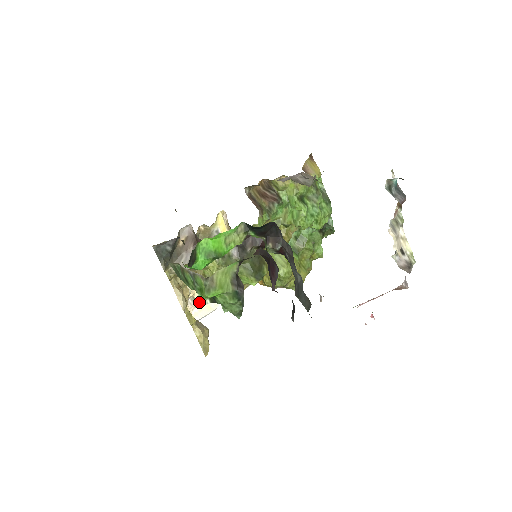
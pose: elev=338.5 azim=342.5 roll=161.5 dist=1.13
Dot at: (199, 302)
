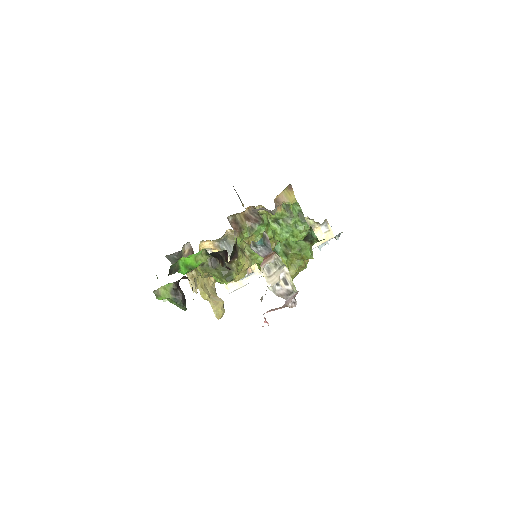
Dot at: occluded
